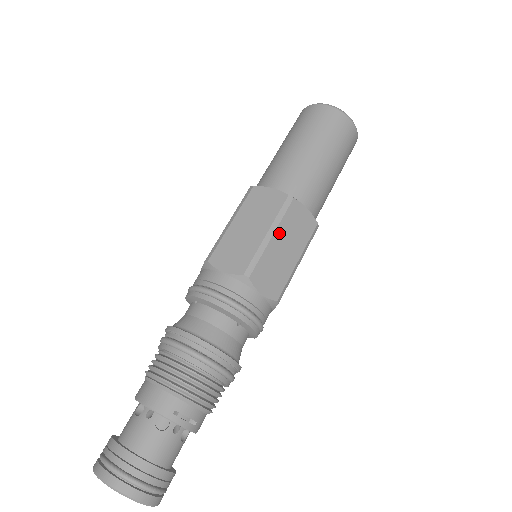
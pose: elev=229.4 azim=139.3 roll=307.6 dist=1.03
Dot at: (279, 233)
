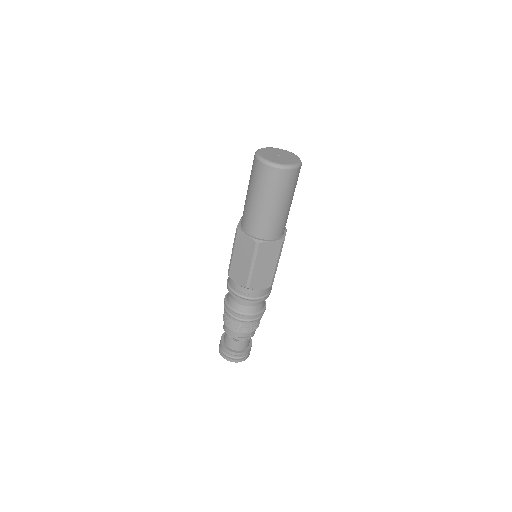
Dot at: (258, 263)
